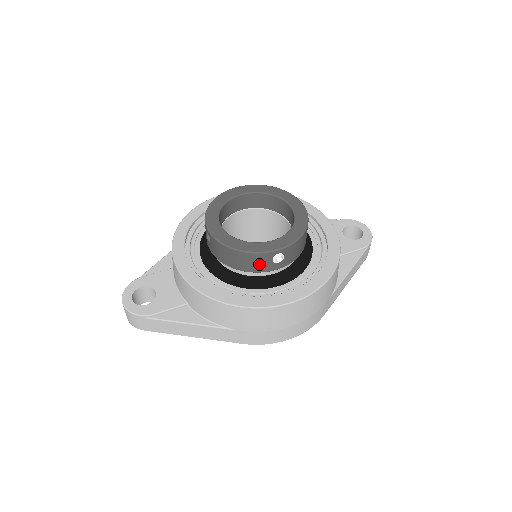
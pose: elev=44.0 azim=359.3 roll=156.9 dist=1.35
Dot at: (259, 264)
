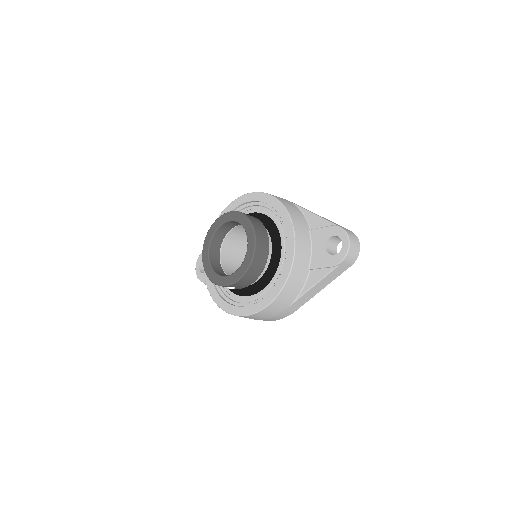
Dot at: occluded
